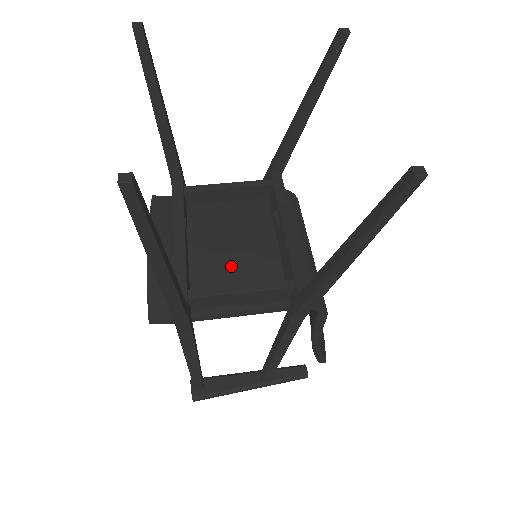
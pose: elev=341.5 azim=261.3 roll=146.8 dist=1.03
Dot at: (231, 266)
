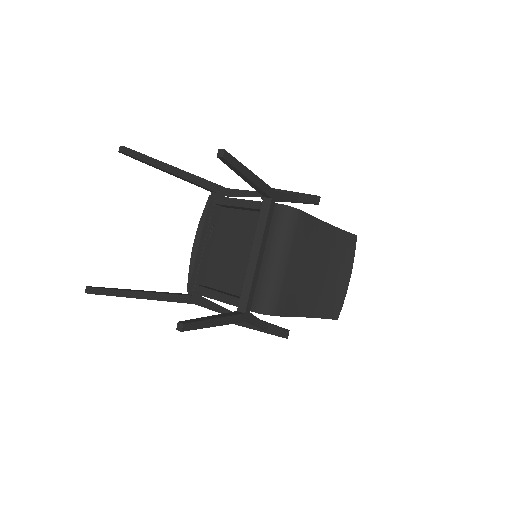
Dot at: (228, 268)
